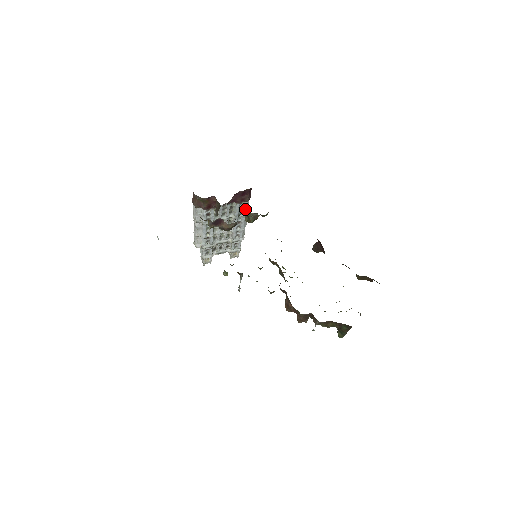
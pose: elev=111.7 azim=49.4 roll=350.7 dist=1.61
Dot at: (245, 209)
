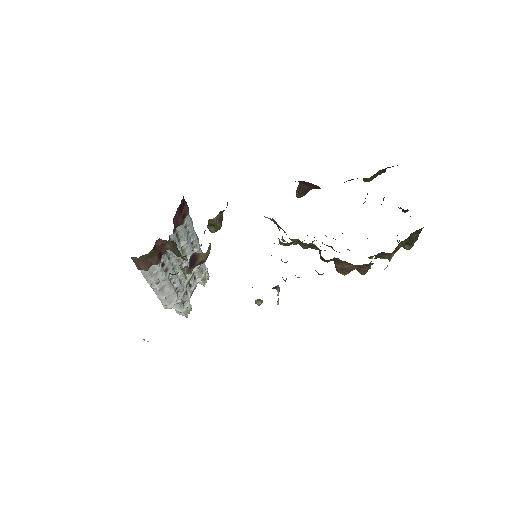
Dot at: (190, 224)
